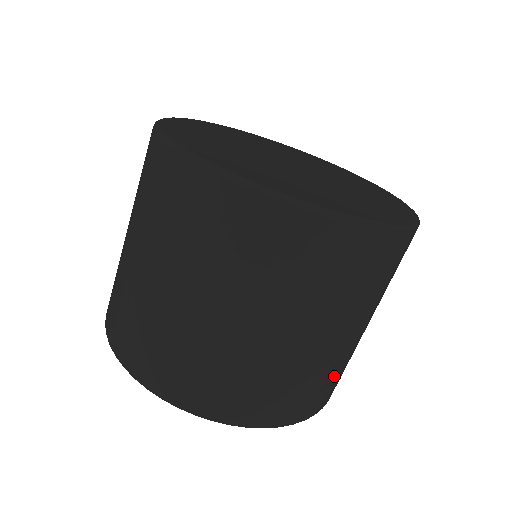
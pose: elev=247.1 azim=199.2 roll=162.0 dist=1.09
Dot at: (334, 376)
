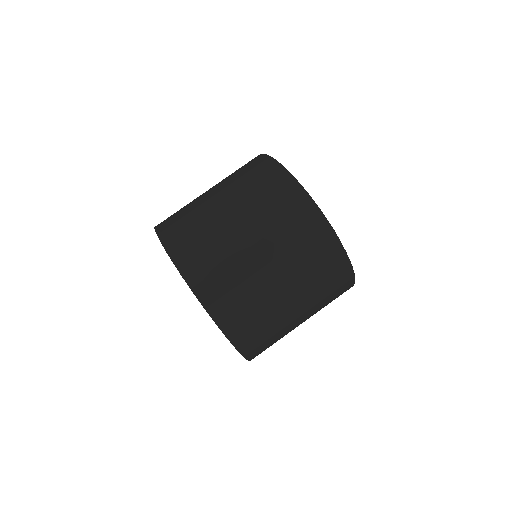
Dot at: (259, 321)
